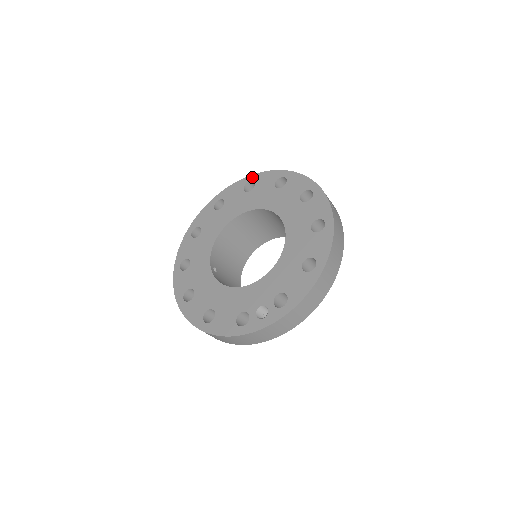
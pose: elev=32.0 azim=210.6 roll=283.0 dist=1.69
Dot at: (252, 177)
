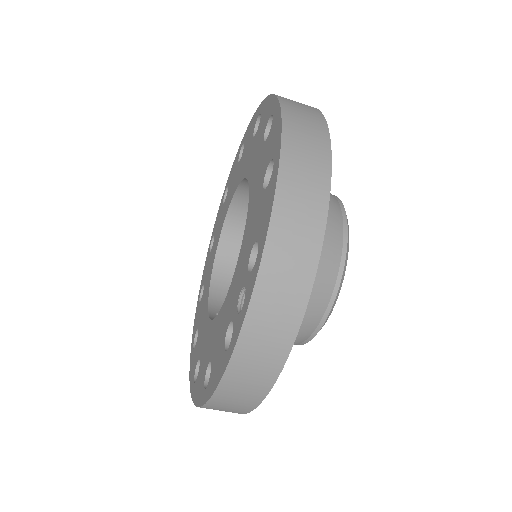
Dot at: (226, 184)
